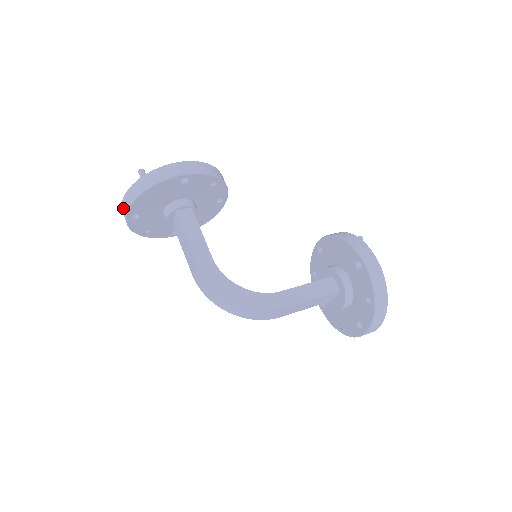
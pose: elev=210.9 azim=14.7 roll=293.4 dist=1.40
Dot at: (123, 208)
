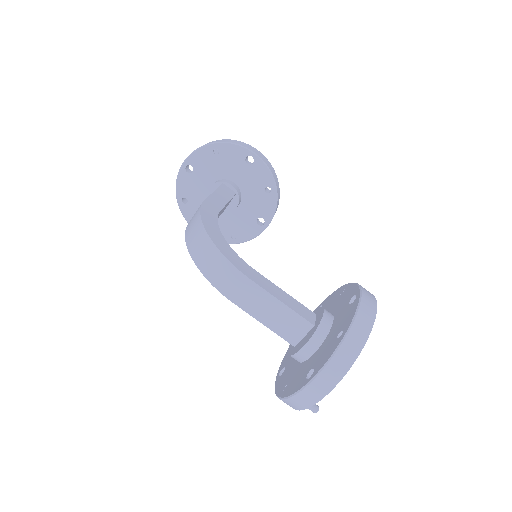
Dot at: occluded
